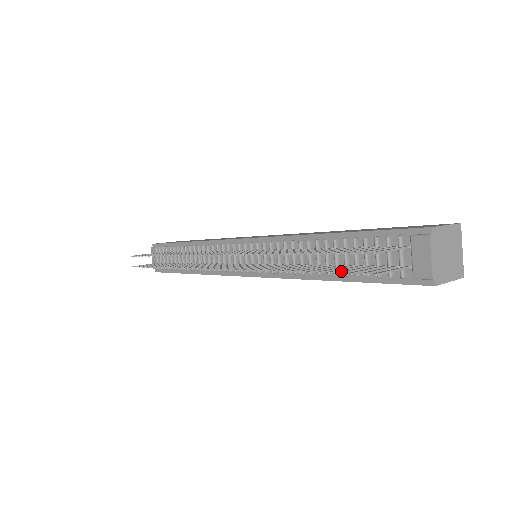
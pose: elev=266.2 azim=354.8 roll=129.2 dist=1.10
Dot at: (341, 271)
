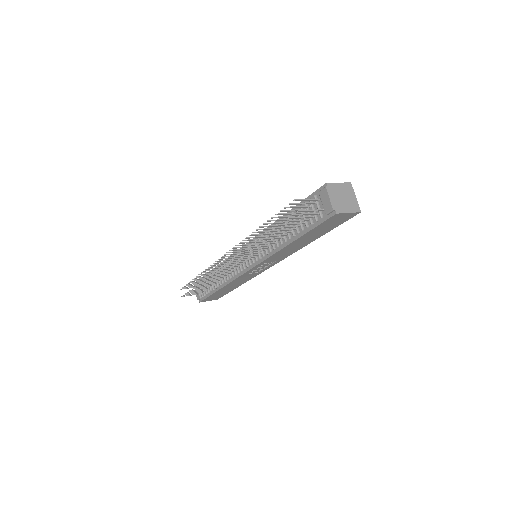
Dot at: (288, 224)
